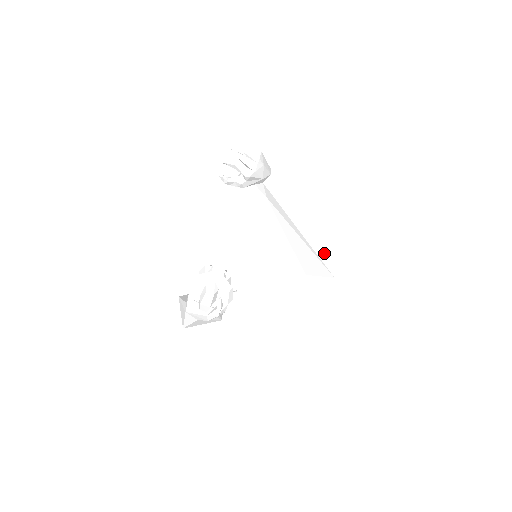
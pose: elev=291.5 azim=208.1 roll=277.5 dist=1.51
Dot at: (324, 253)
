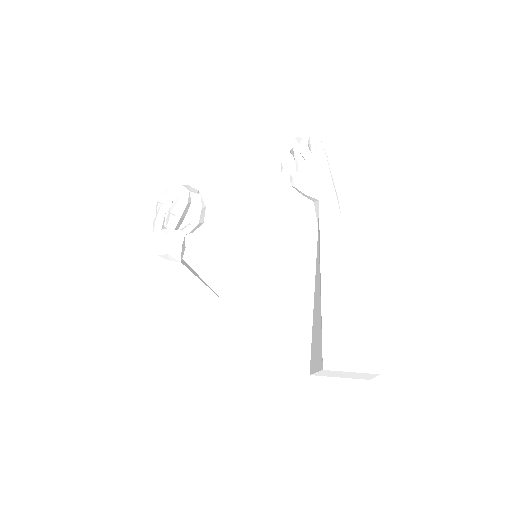
Dot at: (332, 323)
